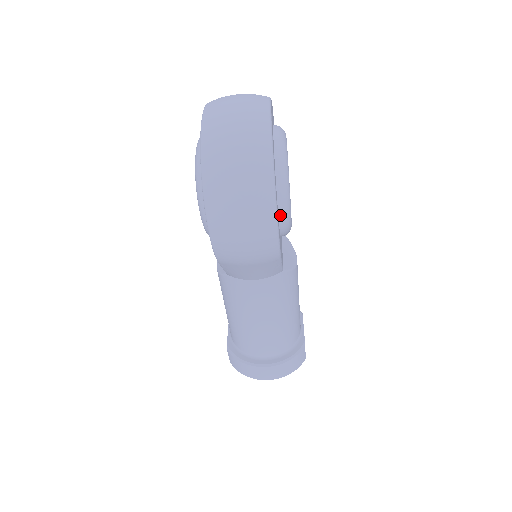
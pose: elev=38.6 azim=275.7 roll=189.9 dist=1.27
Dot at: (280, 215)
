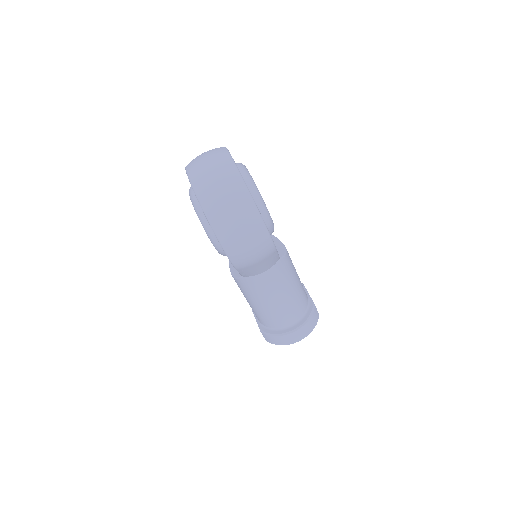
Dot at: (265, 222)
